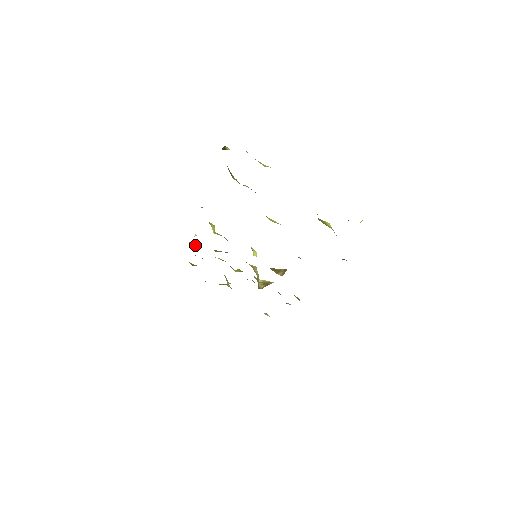
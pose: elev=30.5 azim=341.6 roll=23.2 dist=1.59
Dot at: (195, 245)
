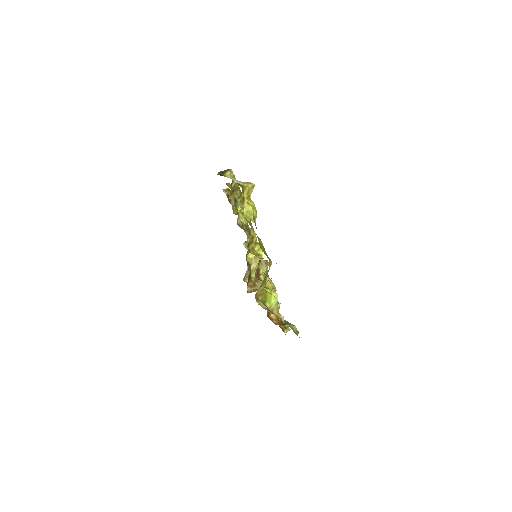
Dot at: occluded
